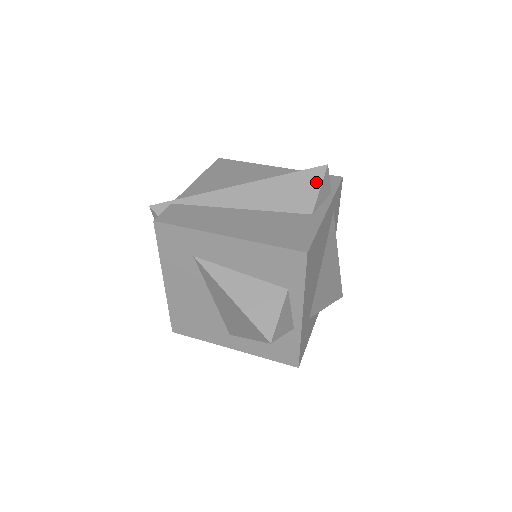
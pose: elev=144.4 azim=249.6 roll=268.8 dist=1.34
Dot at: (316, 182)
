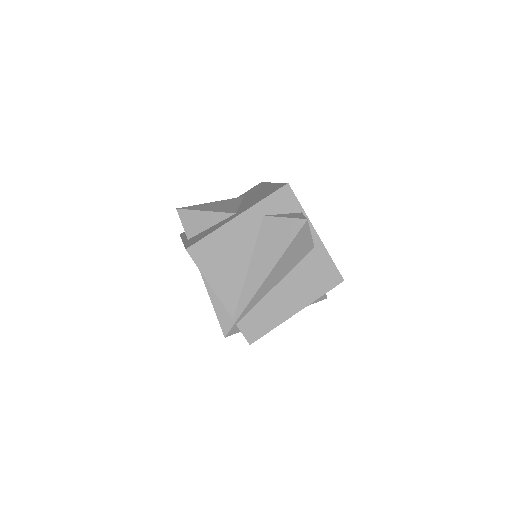
Dot at: (307, 234)
